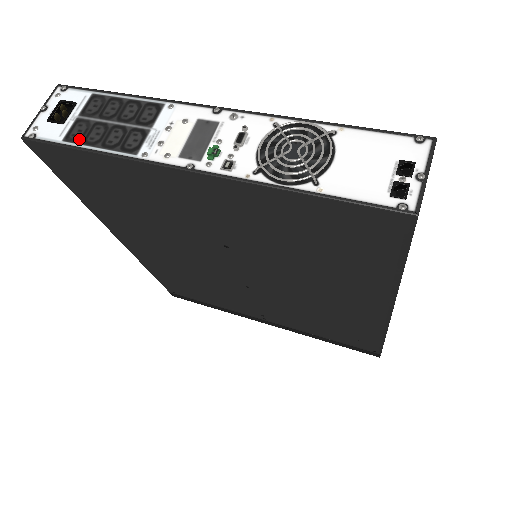
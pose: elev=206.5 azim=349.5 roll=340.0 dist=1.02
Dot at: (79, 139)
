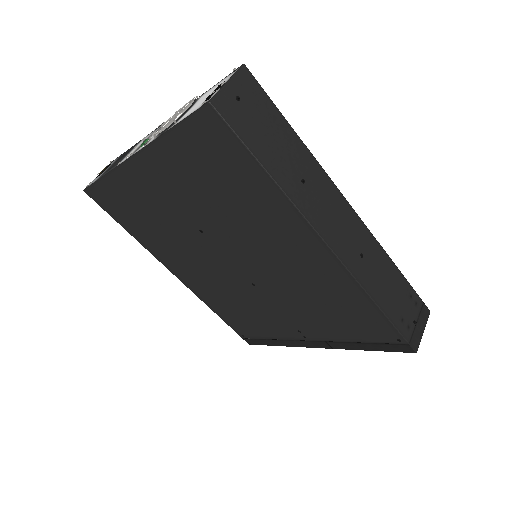
Dot at: occluded
